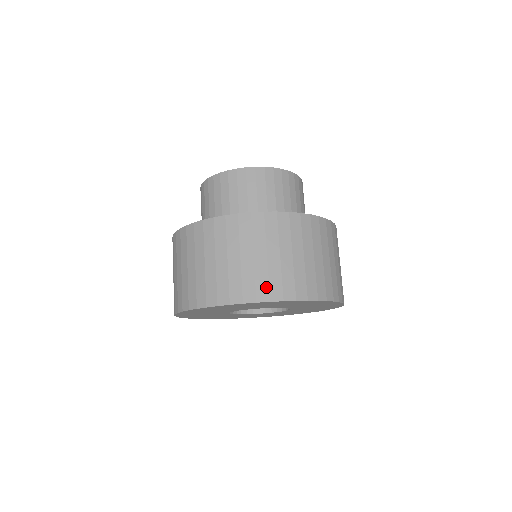
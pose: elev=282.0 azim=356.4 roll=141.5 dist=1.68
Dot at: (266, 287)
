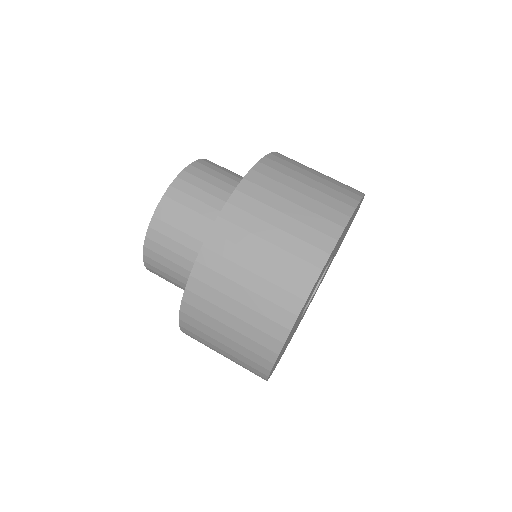
Dot at: (333, 212)
